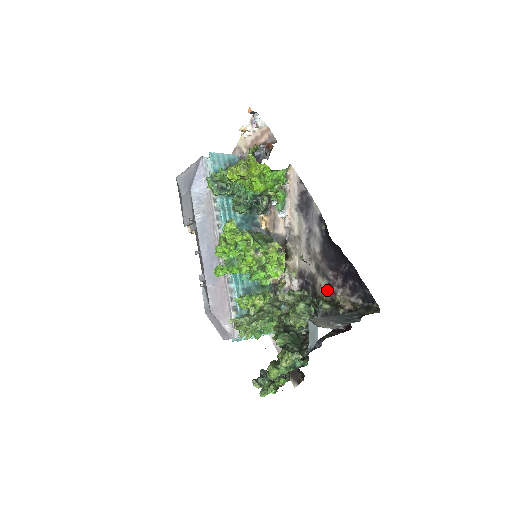
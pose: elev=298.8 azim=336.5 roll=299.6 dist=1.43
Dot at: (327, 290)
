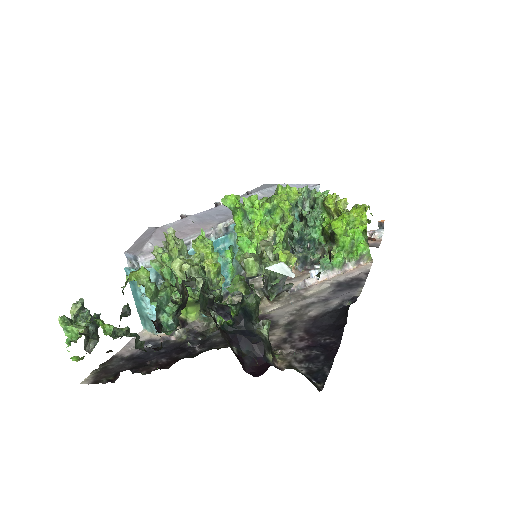
Dot at: (274, 341)
